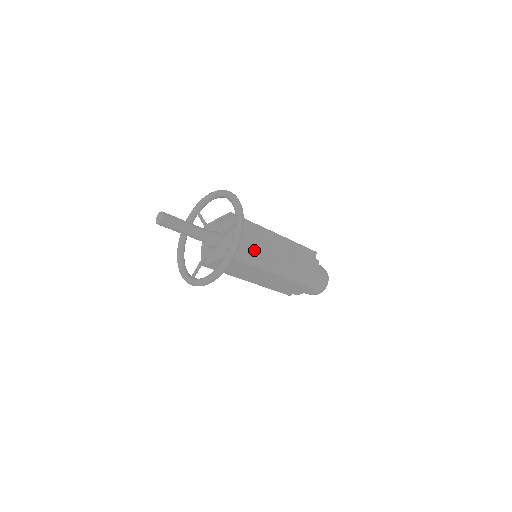
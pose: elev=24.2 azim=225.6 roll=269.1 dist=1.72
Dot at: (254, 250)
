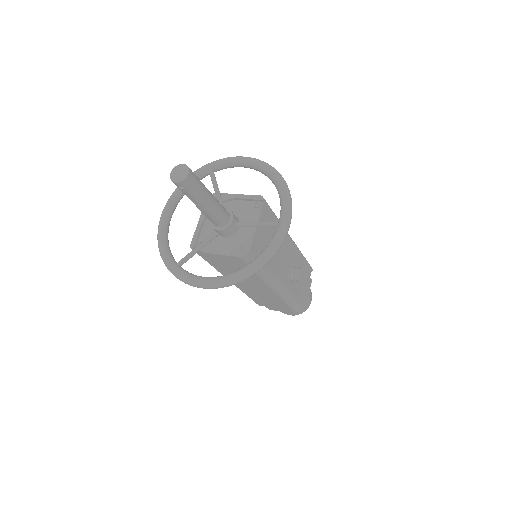
Dot at: occluded
